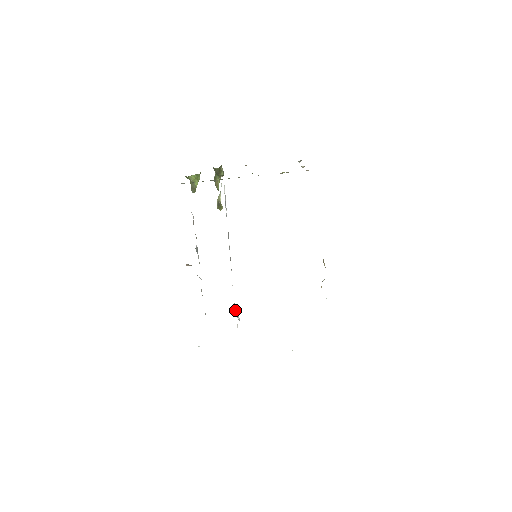
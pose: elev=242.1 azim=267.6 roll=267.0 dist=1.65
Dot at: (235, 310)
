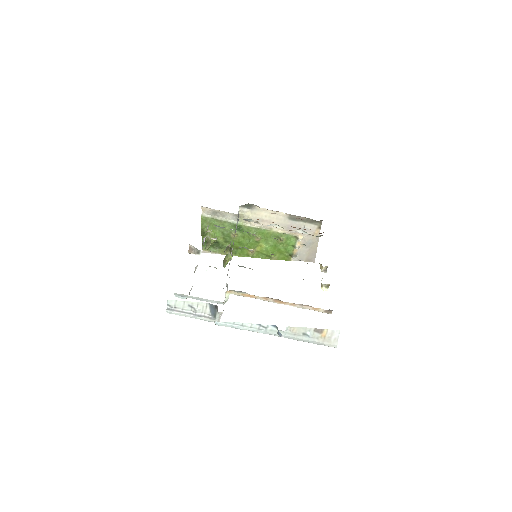
Dot at: (226, 284)
